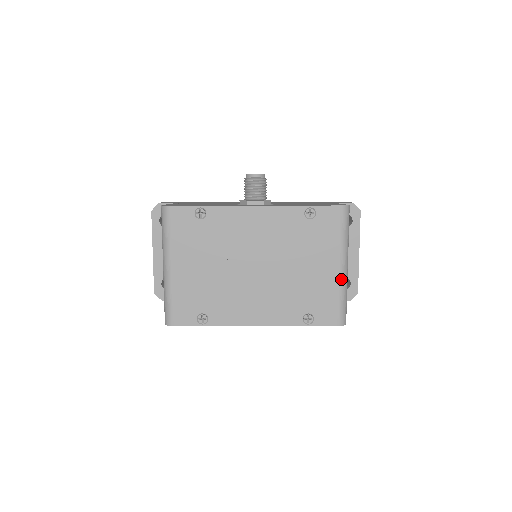
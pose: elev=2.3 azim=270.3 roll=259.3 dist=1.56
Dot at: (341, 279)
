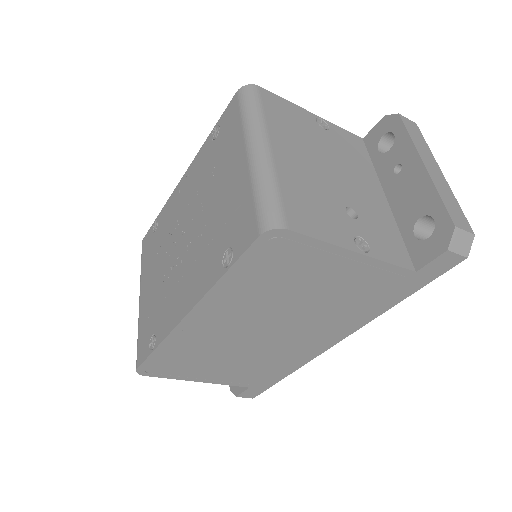
Dot at: (251, 166)
